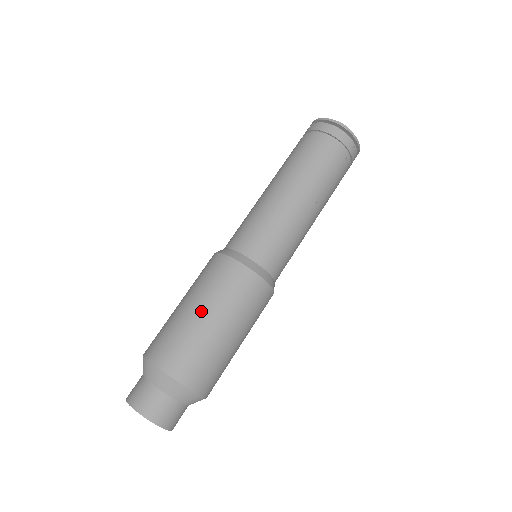
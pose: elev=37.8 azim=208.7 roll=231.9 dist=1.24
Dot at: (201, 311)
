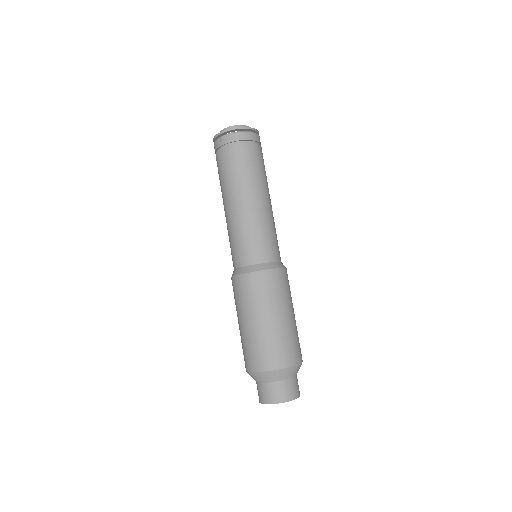
Dot at: (273, 317)
